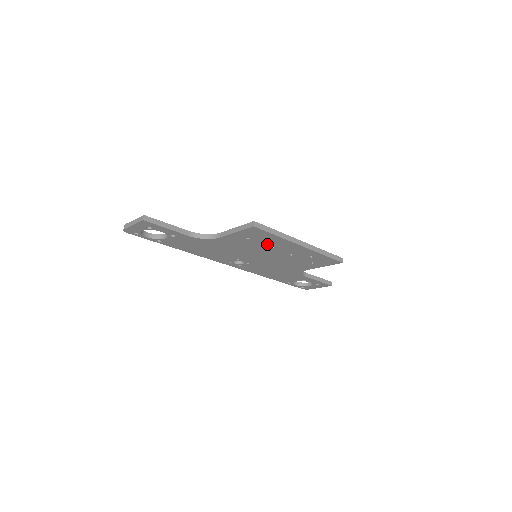
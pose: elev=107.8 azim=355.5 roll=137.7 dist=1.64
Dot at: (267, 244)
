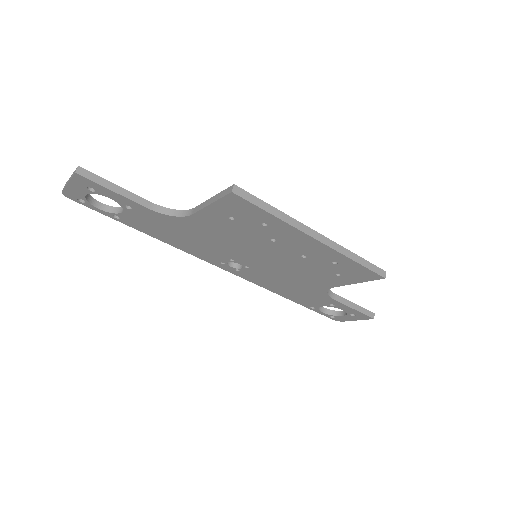
Dot at: (263, 232)
